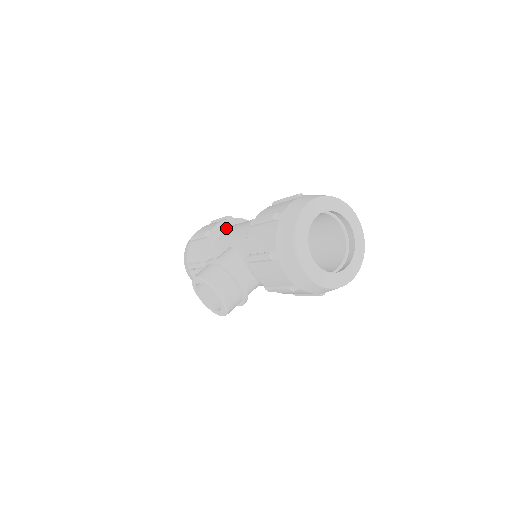
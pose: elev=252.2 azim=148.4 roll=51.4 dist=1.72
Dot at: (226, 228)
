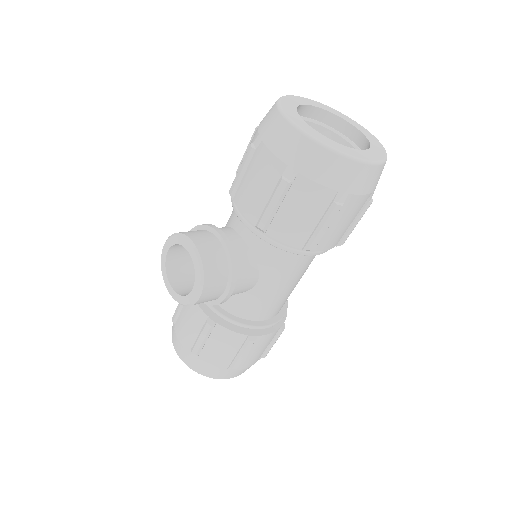
Dot at: occluded
